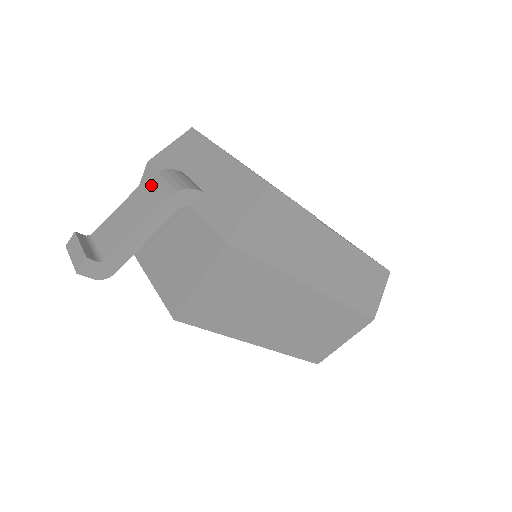
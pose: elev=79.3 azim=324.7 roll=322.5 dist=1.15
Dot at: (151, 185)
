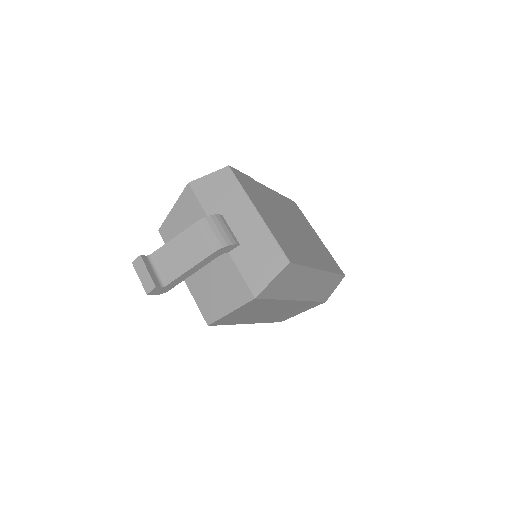
Dot at: (201, 232)
